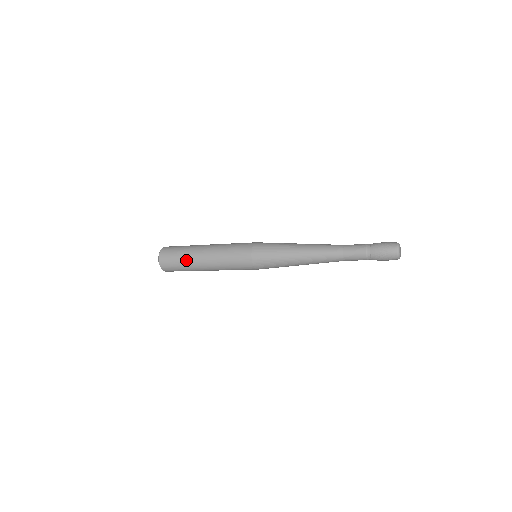
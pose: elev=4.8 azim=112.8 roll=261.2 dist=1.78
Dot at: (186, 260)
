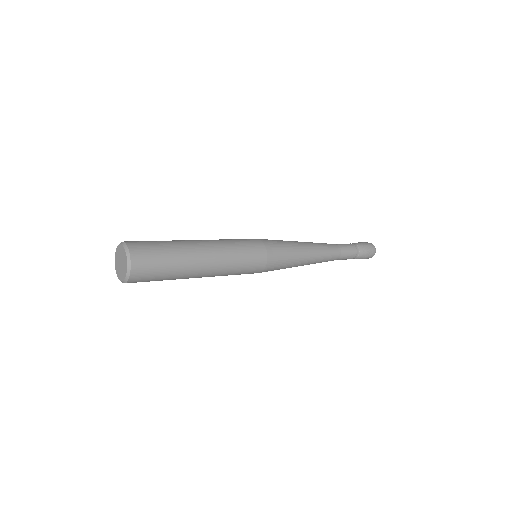
Dot at: (176, 277)
